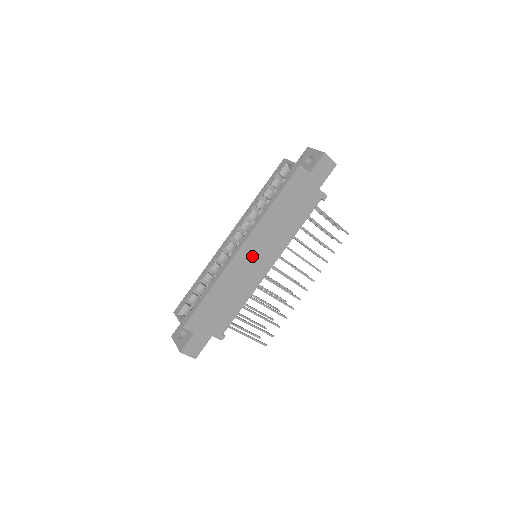
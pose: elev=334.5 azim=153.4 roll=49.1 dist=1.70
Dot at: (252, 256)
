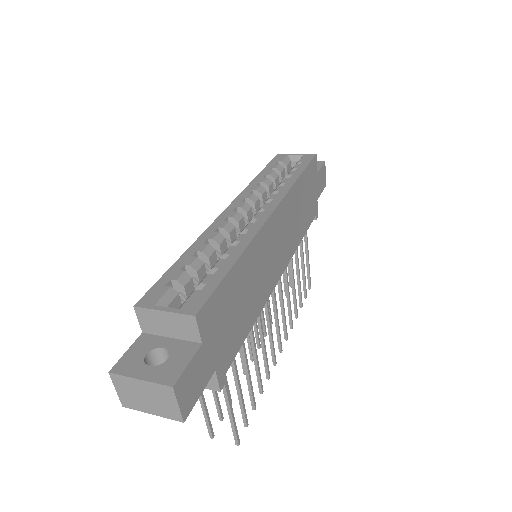
Dot at: (276, 238)
